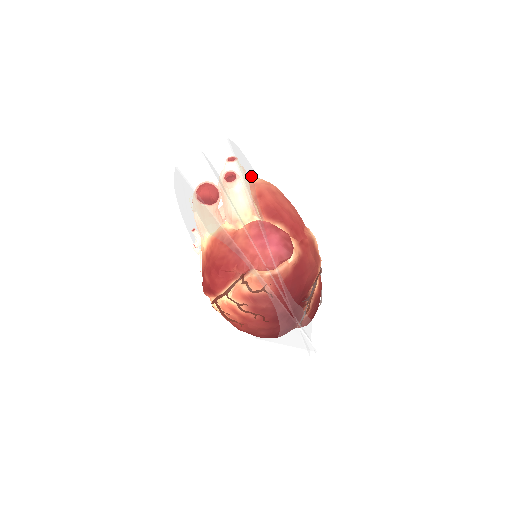
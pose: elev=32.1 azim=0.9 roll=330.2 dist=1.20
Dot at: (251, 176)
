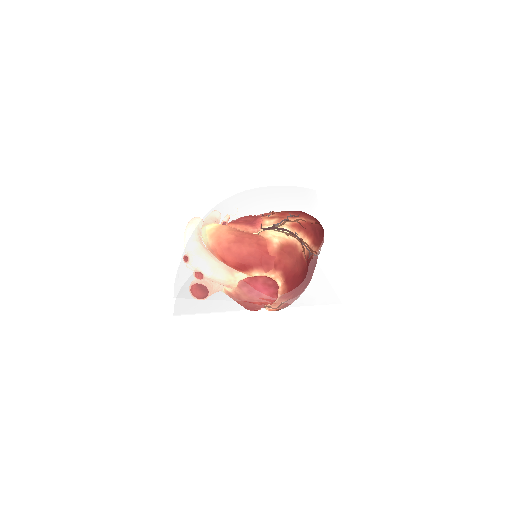
Dot at: (205, 250)
